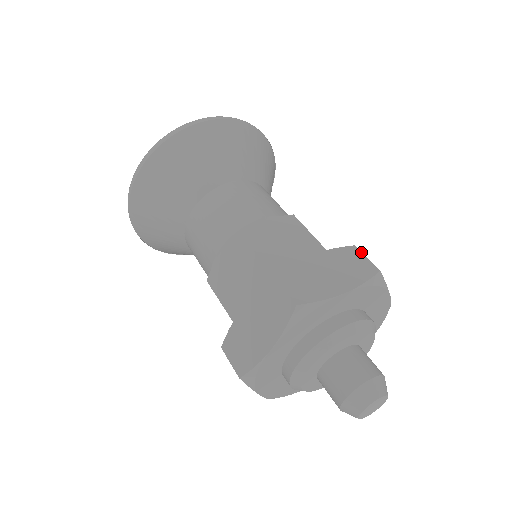
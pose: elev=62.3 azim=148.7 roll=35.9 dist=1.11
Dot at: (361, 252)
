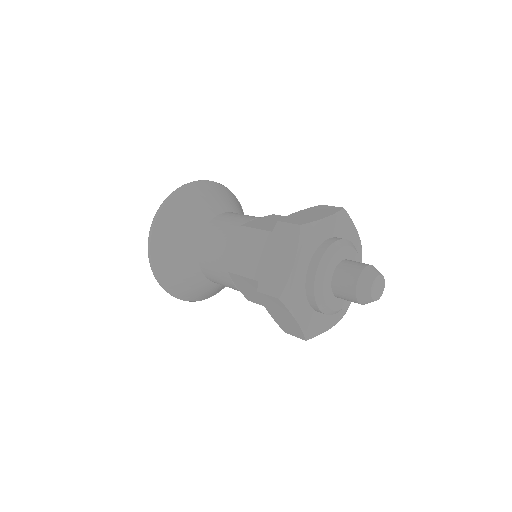
Dot at: (283, 223)
